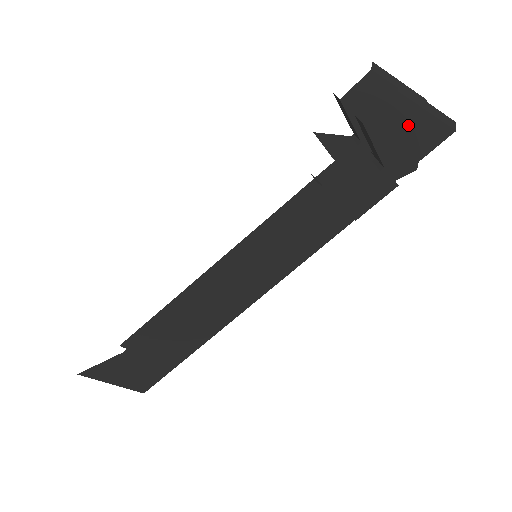
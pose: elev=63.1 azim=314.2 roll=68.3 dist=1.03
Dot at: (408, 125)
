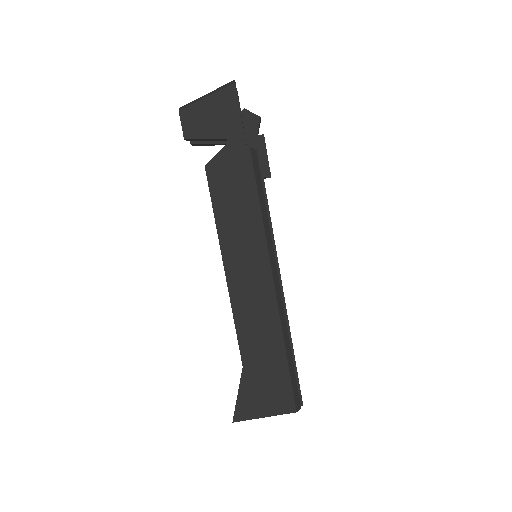
Dot at: (206, 113)
